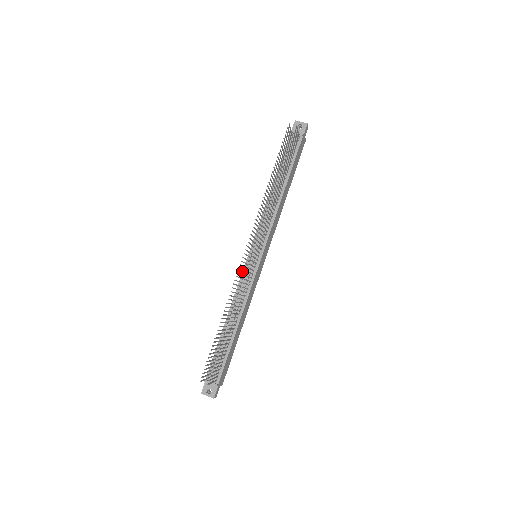
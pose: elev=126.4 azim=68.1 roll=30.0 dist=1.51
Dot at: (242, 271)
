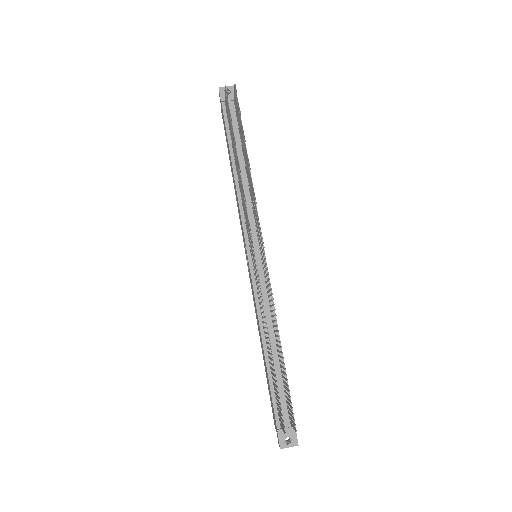
Dot at: (251, 280)
